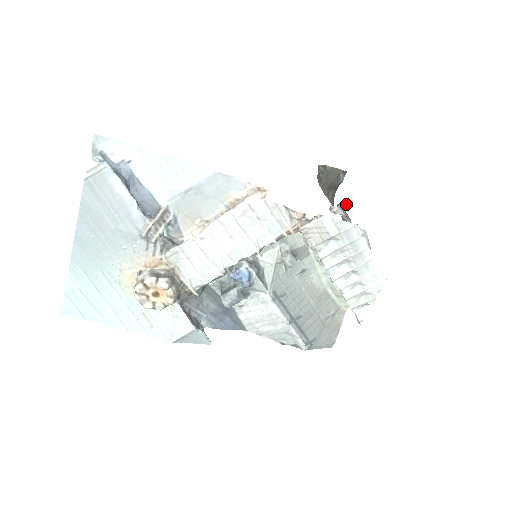
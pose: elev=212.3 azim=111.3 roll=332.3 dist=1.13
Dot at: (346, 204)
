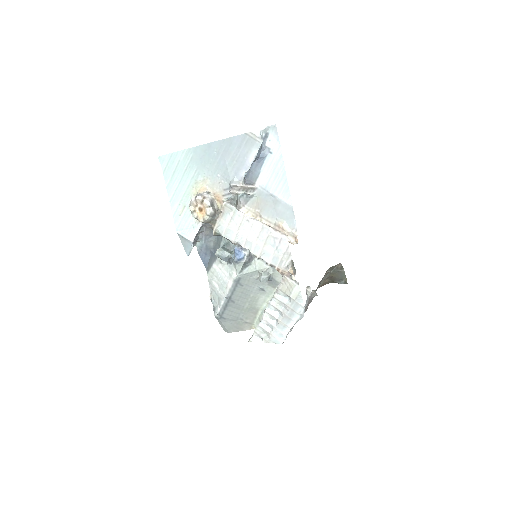
Dot at: (317, 295)
